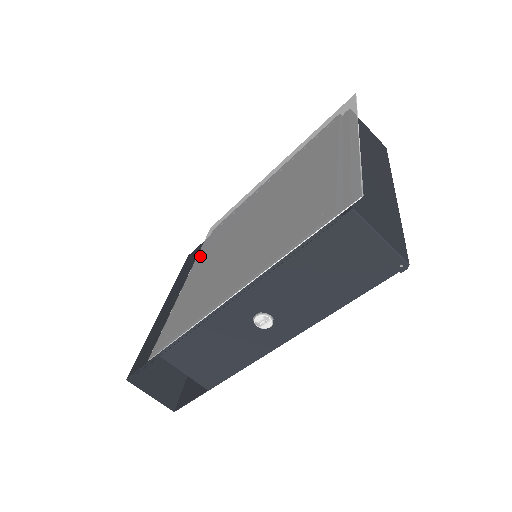
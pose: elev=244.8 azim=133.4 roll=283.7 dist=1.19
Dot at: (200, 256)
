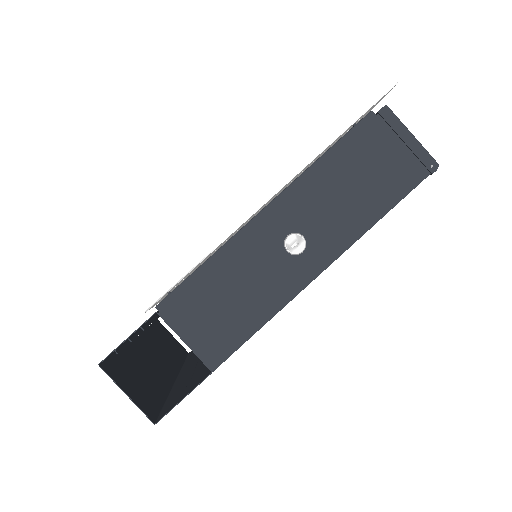
Dot at: occluded
